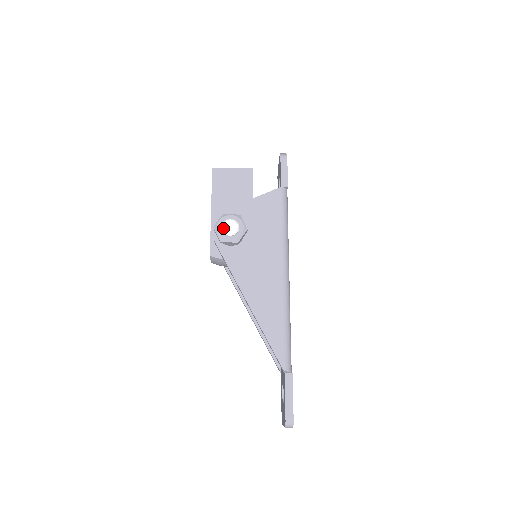
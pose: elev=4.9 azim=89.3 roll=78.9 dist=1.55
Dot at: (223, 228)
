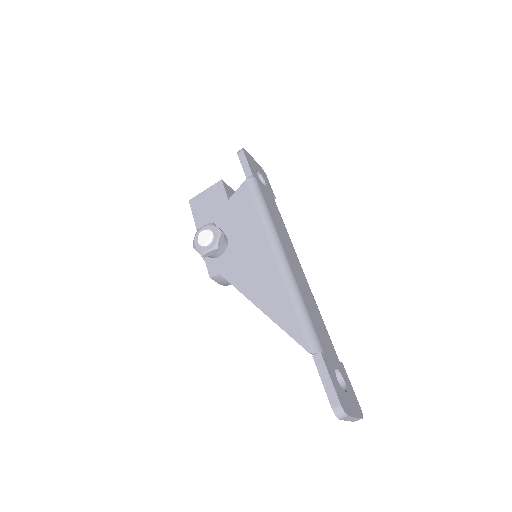
Dot at: (198, 242)
